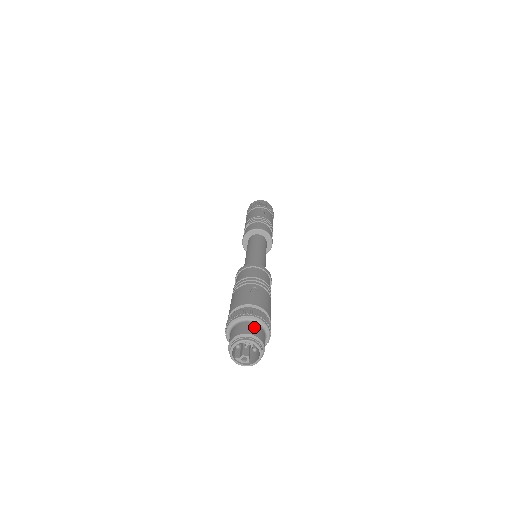
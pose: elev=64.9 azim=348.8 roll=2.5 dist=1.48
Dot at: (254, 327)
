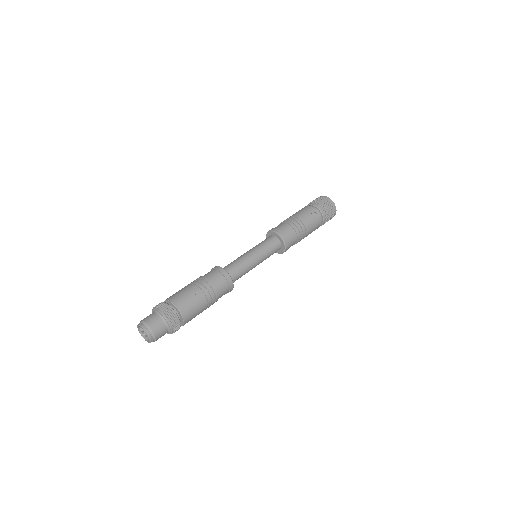
Dot at: (160, 325)
